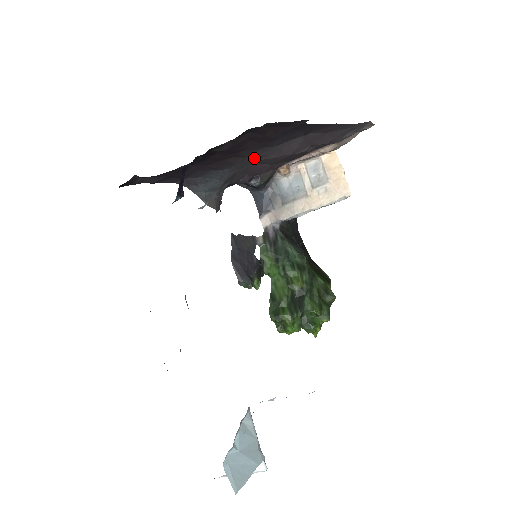
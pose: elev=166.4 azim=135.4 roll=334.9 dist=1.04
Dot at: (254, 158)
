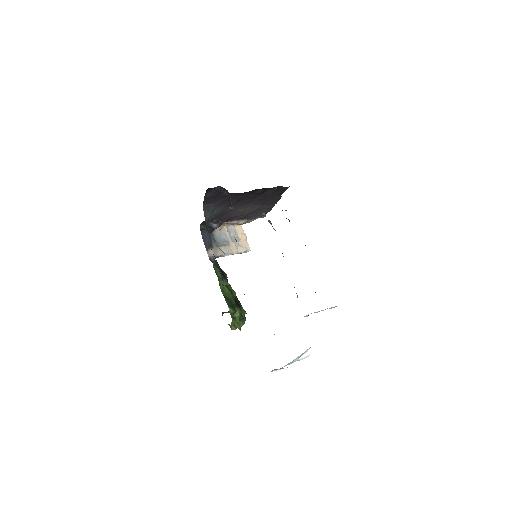
Dot at: (239, 207)
